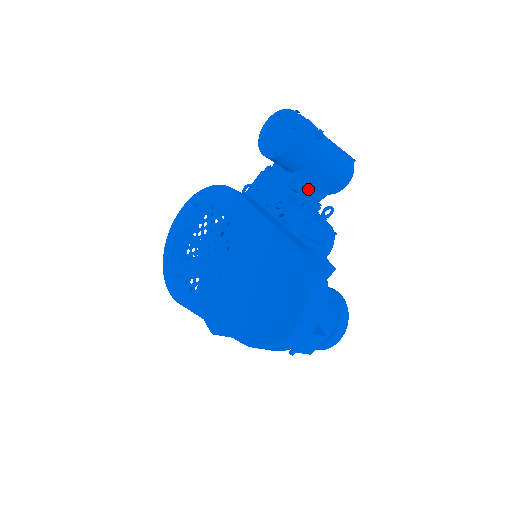
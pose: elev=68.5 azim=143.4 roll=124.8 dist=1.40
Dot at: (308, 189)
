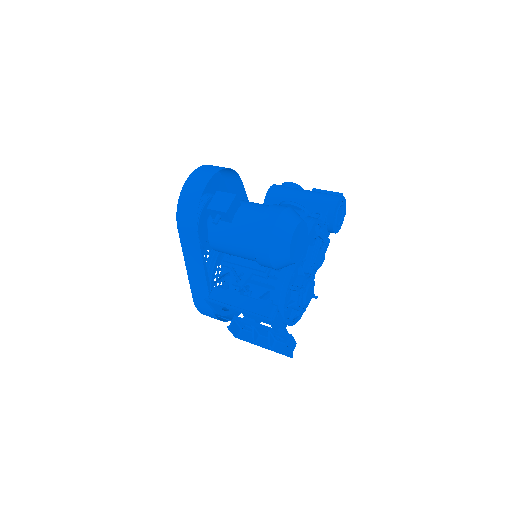
Dot at: occluded
